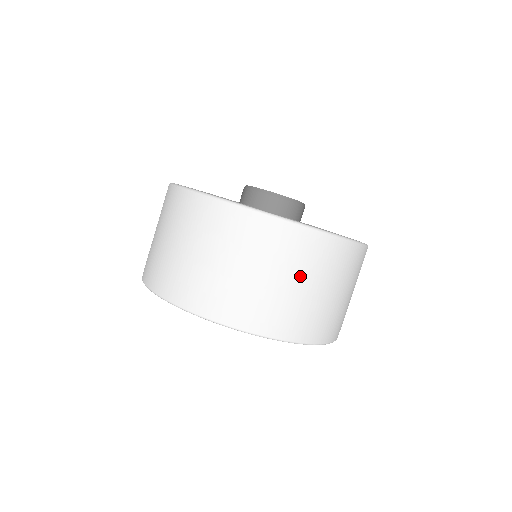
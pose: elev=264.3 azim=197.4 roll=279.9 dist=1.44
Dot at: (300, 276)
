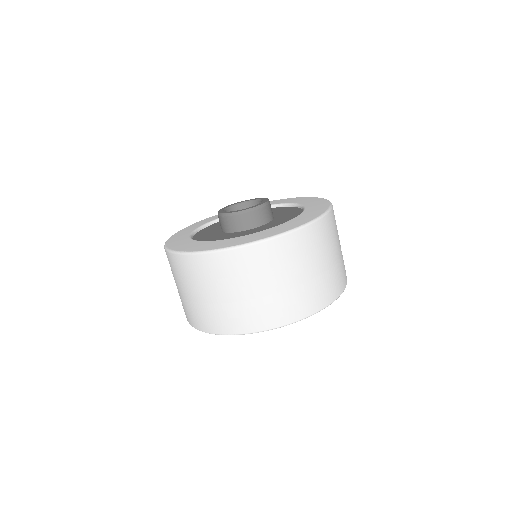
Dot at: (316, 260)
